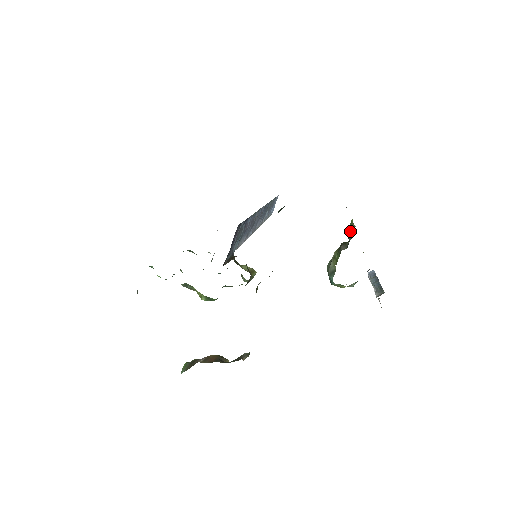
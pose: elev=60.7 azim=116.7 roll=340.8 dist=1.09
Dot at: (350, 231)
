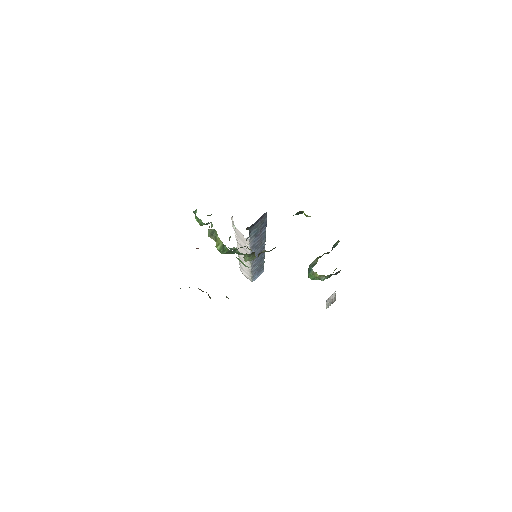
Dot at: (335, 244)
